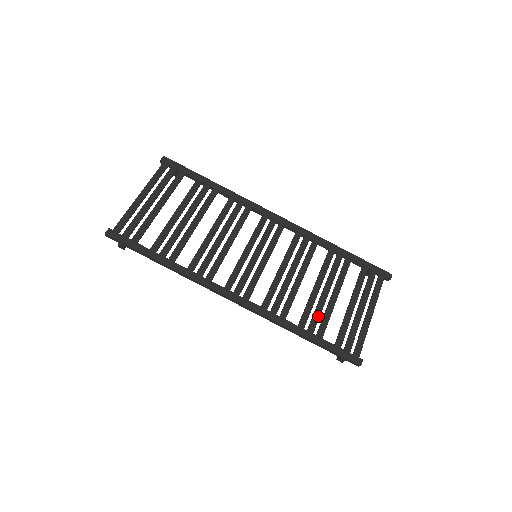
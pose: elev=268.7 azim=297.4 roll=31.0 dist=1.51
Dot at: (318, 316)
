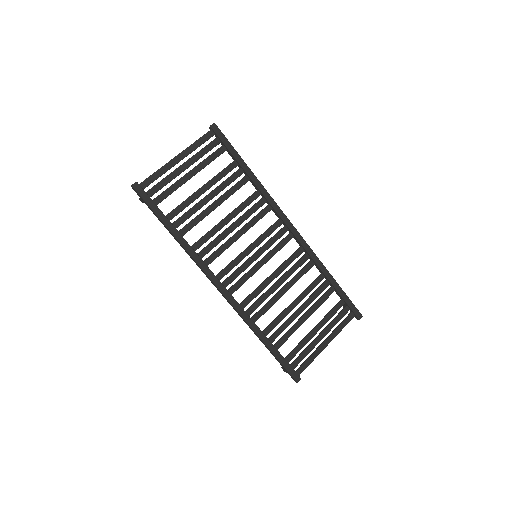
Dot at: (283, 329)
